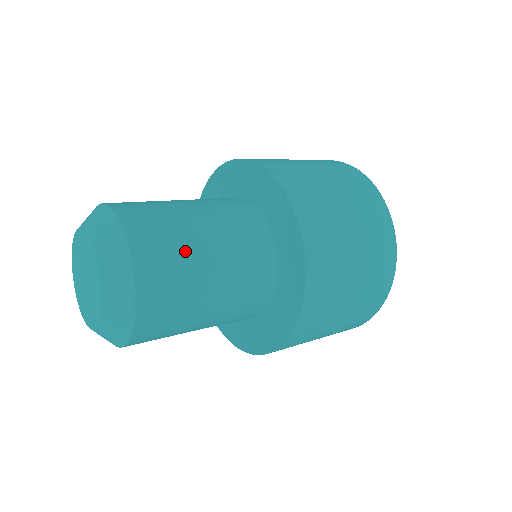
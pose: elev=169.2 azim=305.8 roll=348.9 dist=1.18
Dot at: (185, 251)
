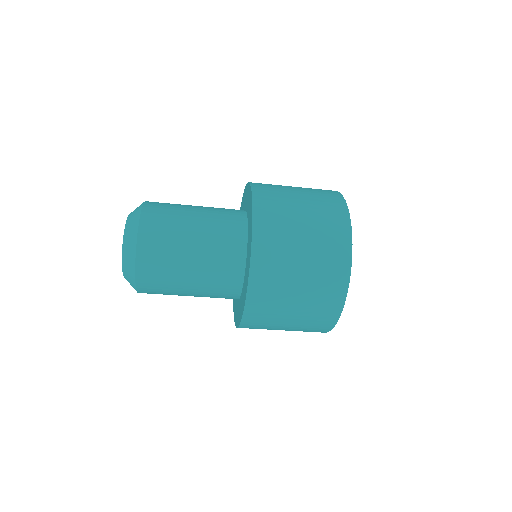
Dot at: occluded
